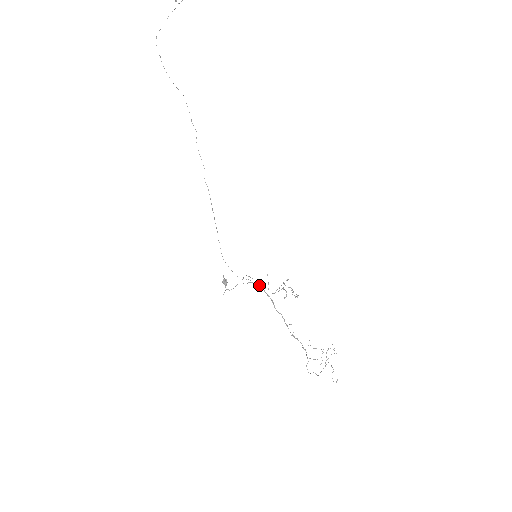
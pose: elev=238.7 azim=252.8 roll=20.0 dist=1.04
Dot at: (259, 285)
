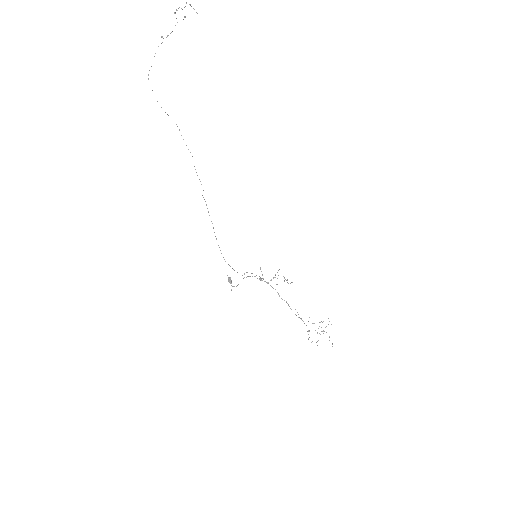
Dot at: occluded
